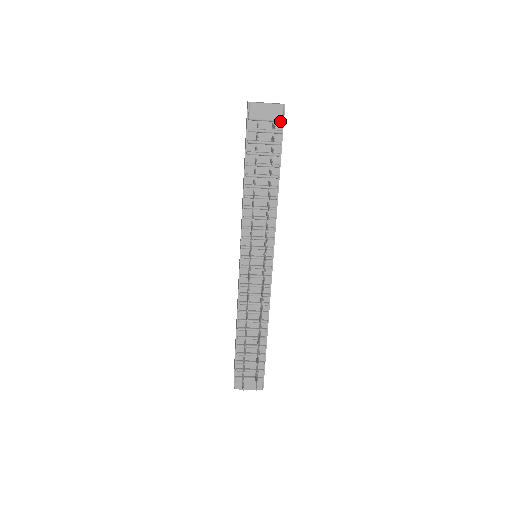
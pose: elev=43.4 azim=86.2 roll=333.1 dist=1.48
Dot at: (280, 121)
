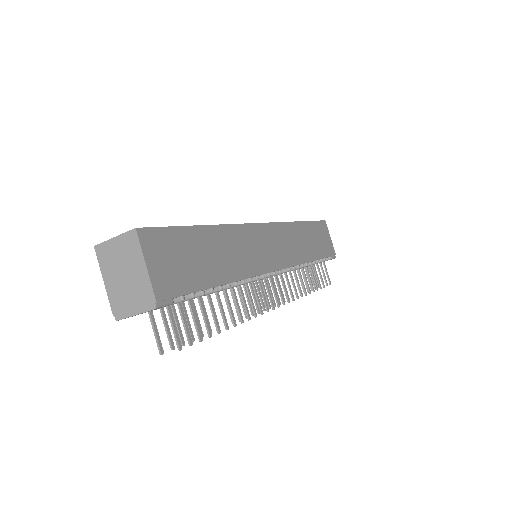
Dot at: (170, 304)
